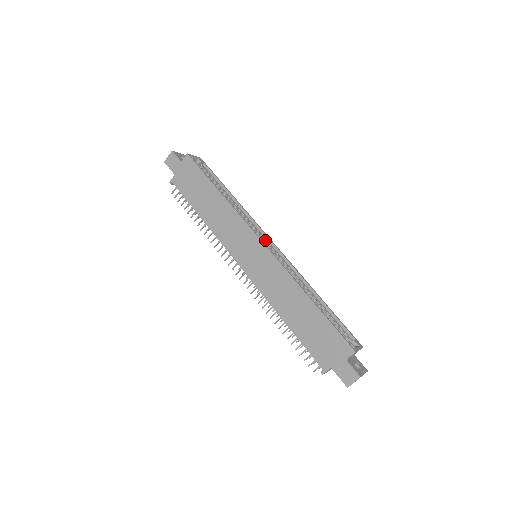
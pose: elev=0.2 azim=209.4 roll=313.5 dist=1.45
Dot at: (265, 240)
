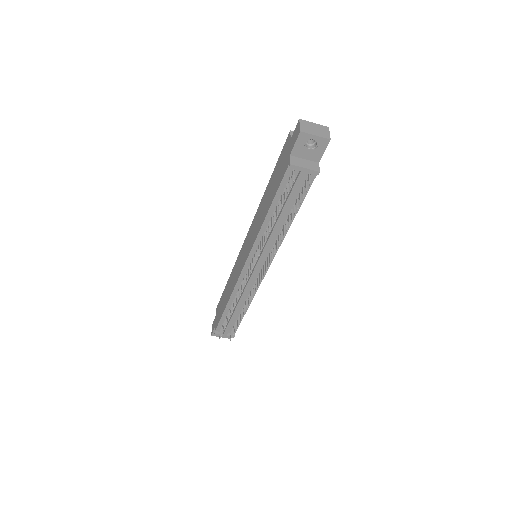
Dot at: occluded
